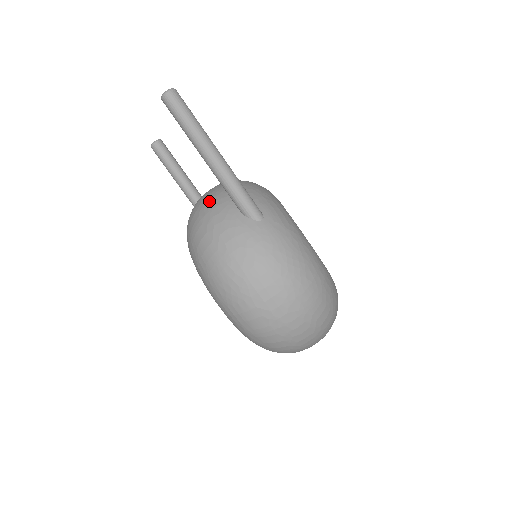
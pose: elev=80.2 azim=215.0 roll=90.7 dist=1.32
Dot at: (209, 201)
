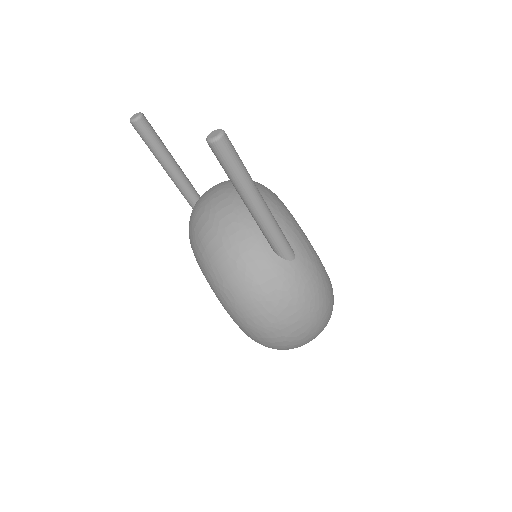
Dot at: (233, 228)
